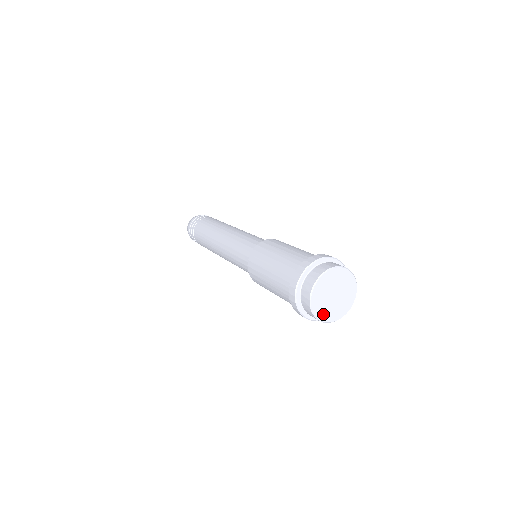
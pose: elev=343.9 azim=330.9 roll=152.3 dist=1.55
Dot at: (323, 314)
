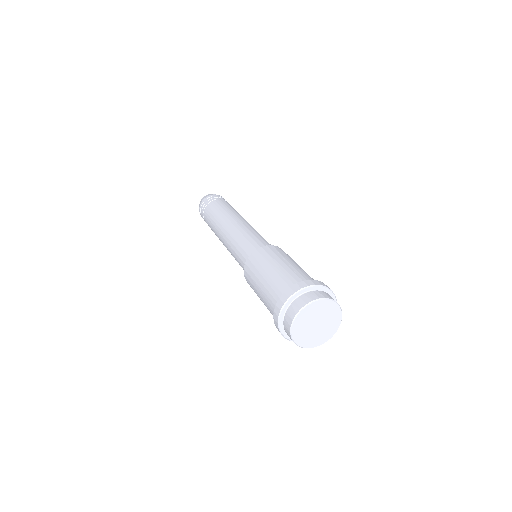
Dot at: (297, 330)
